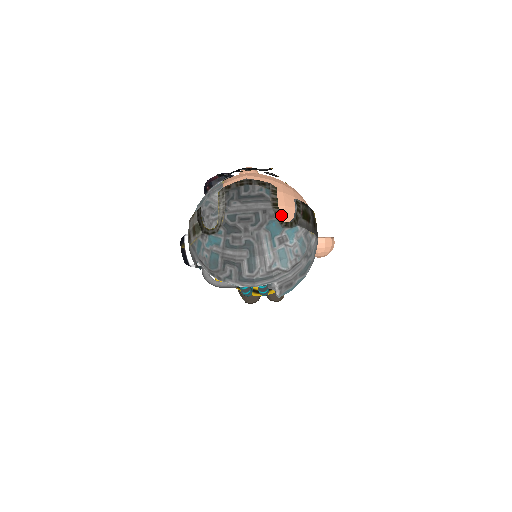
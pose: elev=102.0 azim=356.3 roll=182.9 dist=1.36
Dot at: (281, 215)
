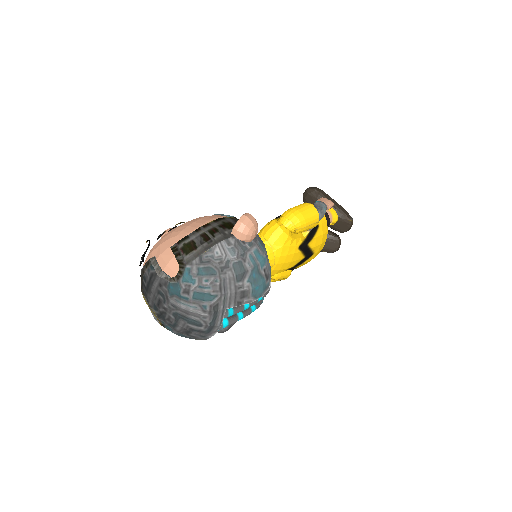
Dot at: (170, 275)
